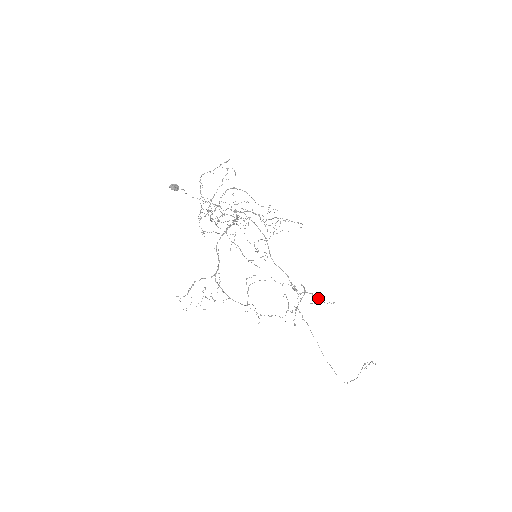
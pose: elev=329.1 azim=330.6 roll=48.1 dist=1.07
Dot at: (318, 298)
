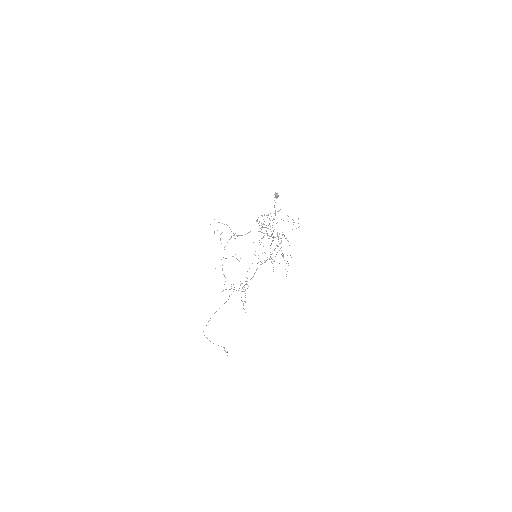
Dot at: (245, 301)
